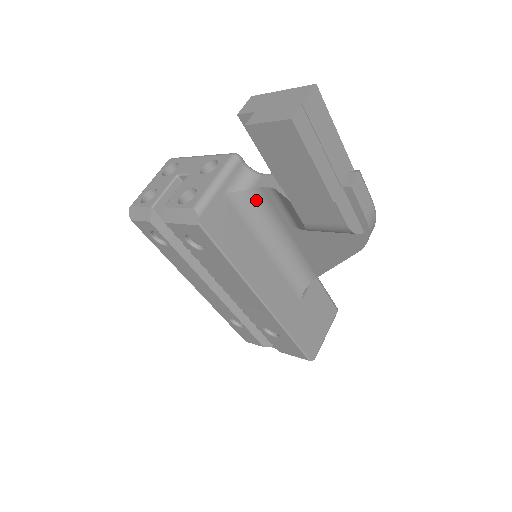
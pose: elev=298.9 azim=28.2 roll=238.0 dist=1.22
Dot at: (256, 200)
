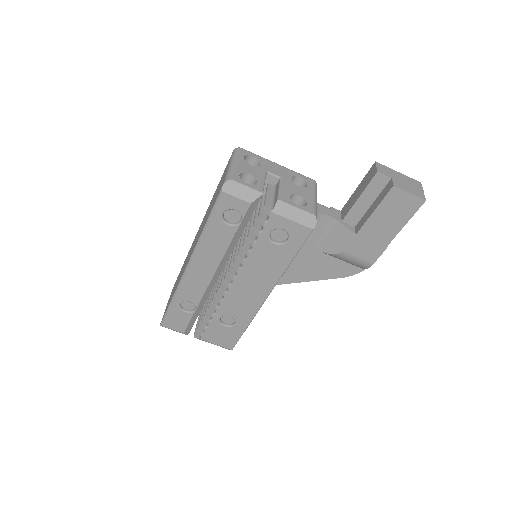
Dot at: occluded
